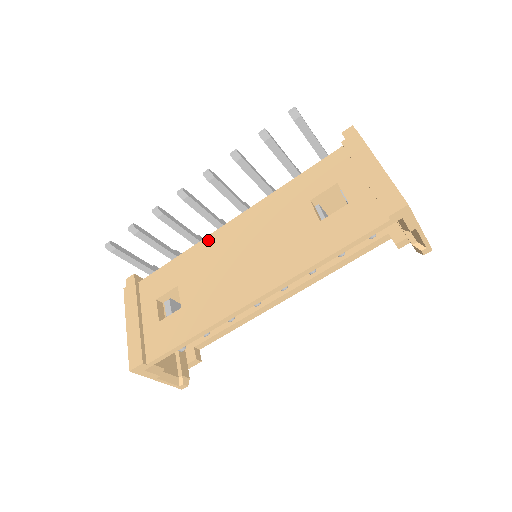
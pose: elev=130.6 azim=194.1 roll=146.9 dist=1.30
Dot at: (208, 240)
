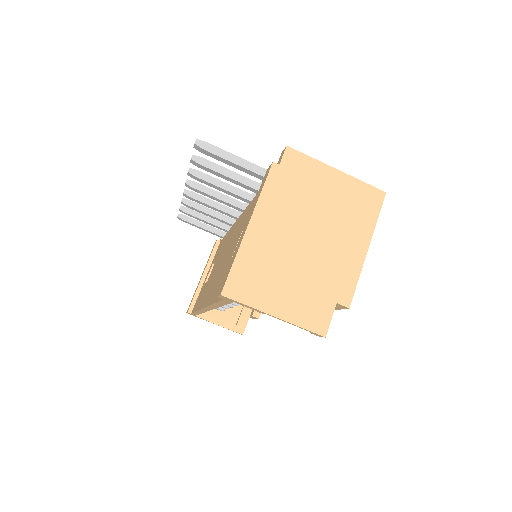
Dot at: (232, 228)
